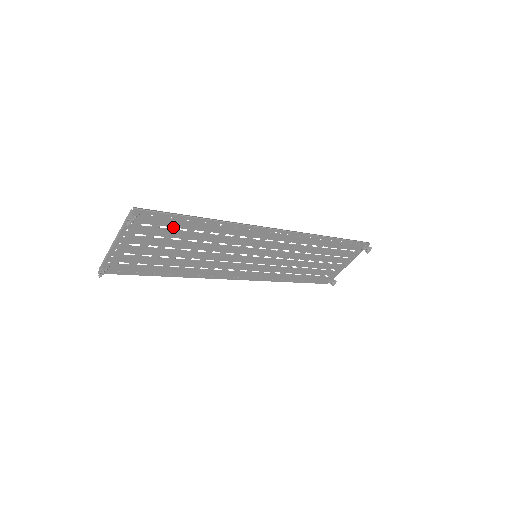
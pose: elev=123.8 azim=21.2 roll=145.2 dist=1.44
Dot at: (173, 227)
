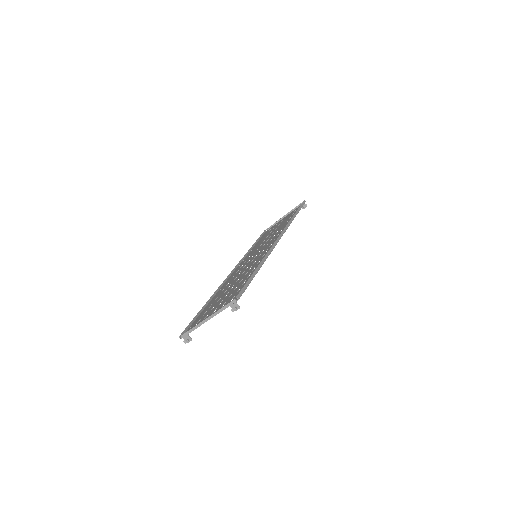
Dot at: (242, 286)
